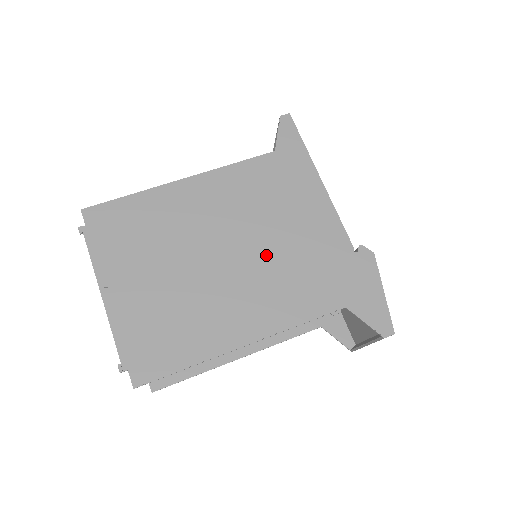
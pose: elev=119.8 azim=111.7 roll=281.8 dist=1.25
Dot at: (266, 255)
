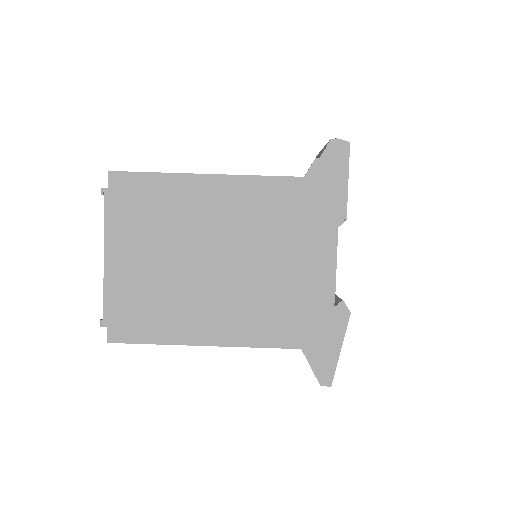
Dot at: (254, 277)
